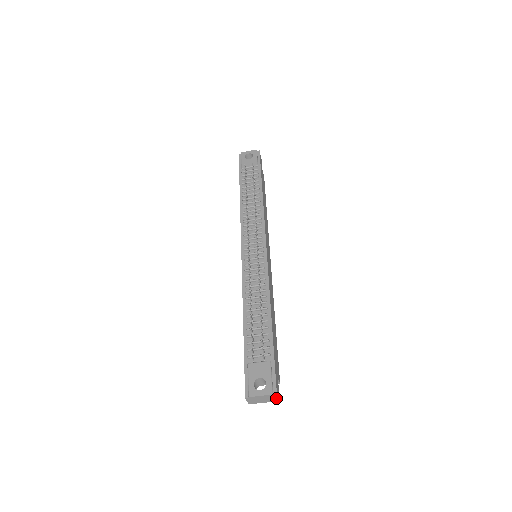
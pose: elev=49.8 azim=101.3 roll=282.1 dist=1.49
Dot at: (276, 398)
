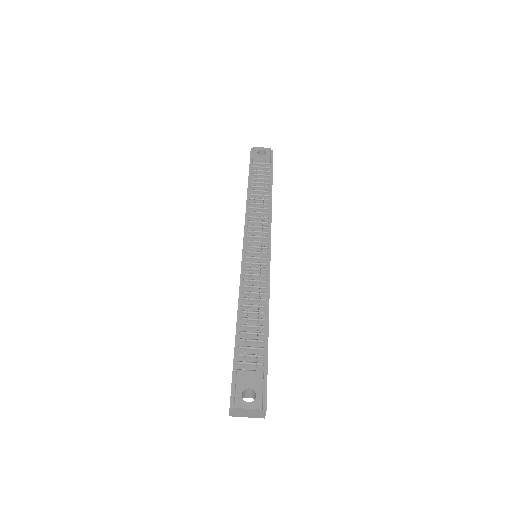
Dot at: (263, 414)
